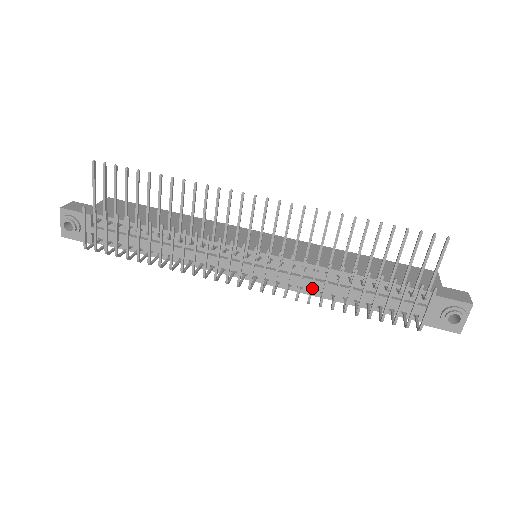
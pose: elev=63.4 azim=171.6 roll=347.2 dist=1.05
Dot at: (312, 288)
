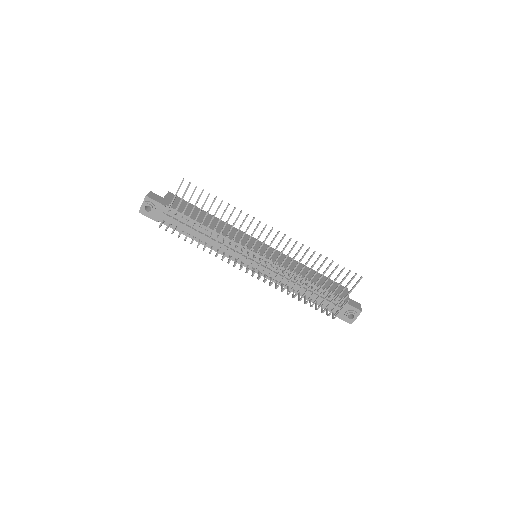
Dot at: (287, 285)
